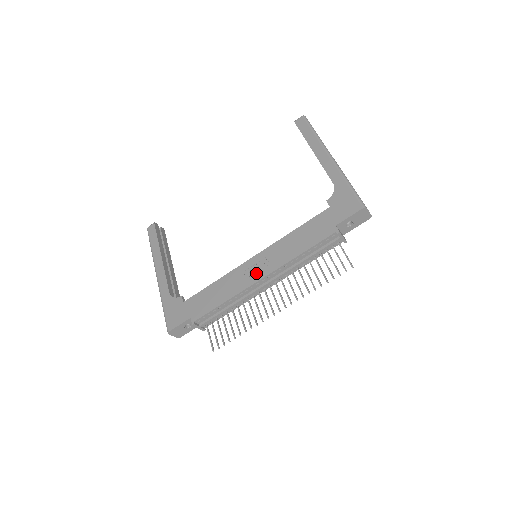
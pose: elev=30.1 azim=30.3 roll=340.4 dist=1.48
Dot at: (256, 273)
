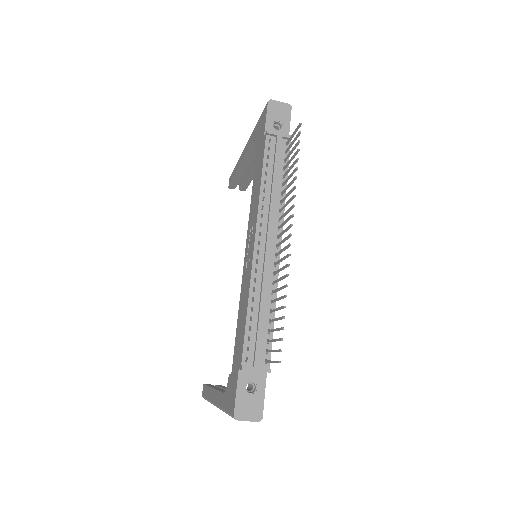
Dot at: (250, 249)
